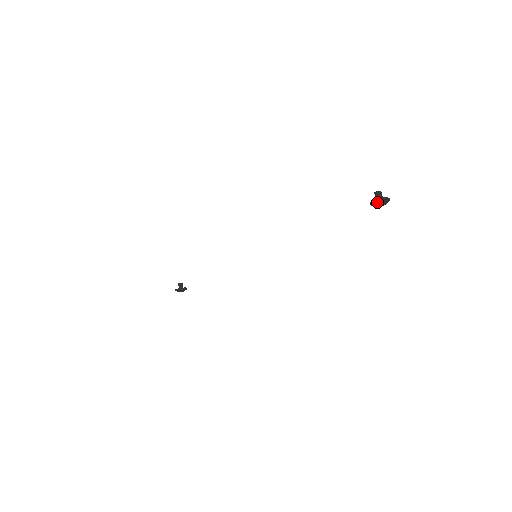
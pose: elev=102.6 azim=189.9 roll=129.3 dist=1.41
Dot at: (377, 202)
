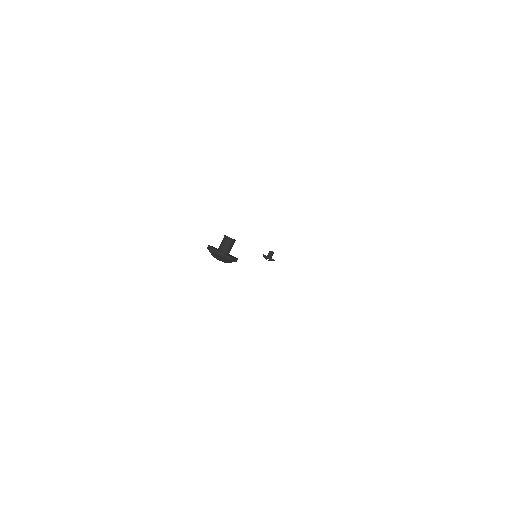
Dot at: (209, 250)
